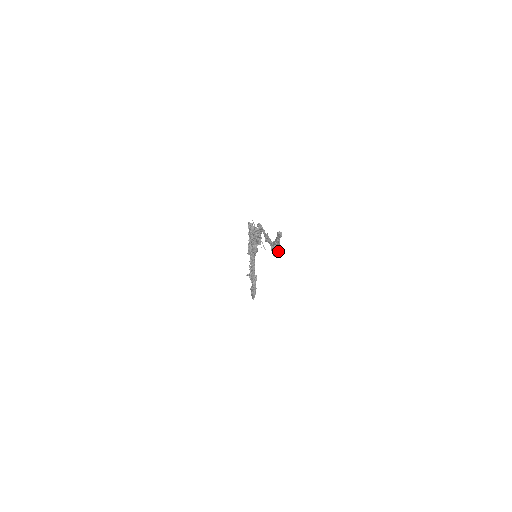
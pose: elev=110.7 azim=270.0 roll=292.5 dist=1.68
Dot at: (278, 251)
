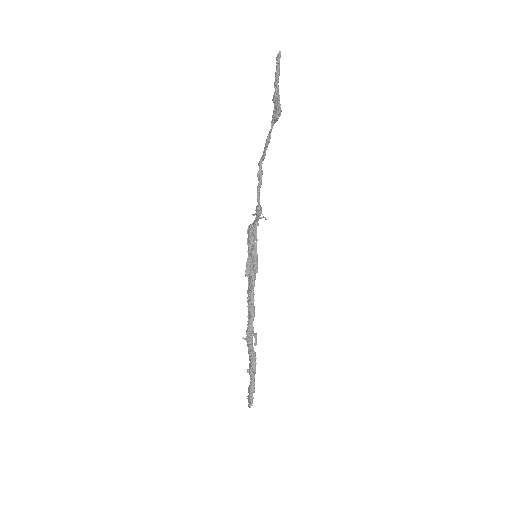
Dot at: (279, 99)
